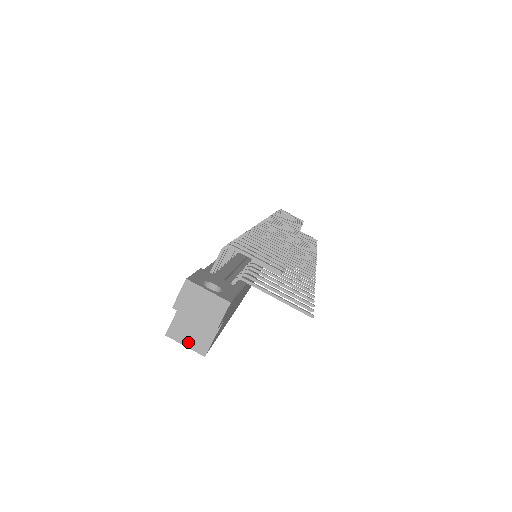
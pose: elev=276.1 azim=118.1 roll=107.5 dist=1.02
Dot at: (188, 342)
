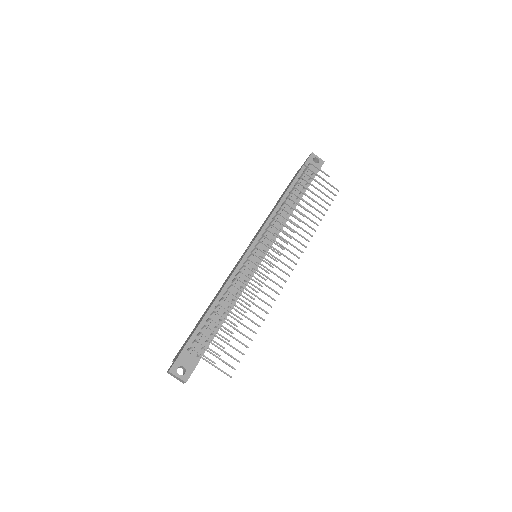
Dot at: occluded
